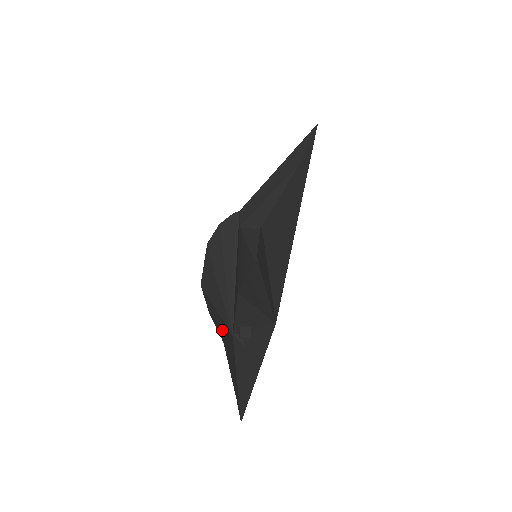
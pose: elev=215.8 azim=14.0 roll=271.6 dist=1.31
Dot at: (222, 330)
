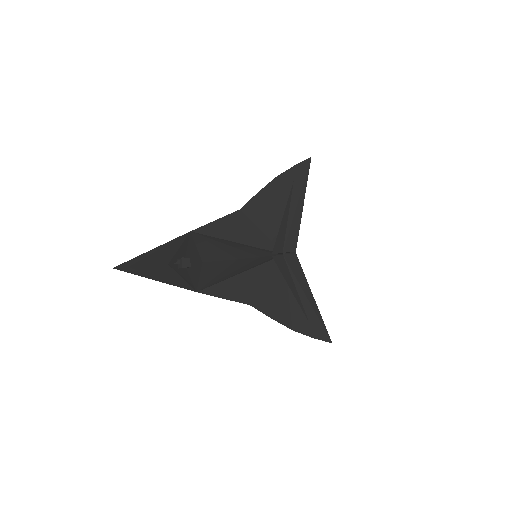
Dot at: (184, 274)
